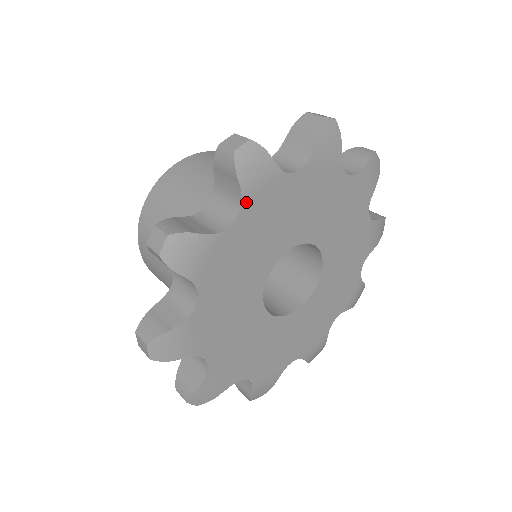
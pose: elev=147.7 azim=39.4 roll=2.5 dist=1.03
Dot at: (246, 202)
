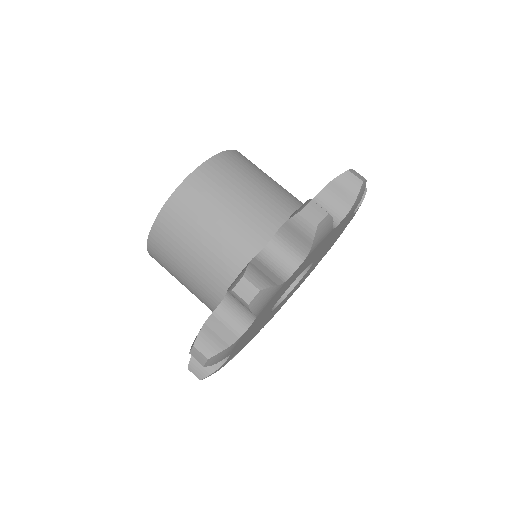
Dot at: (259, 313)
